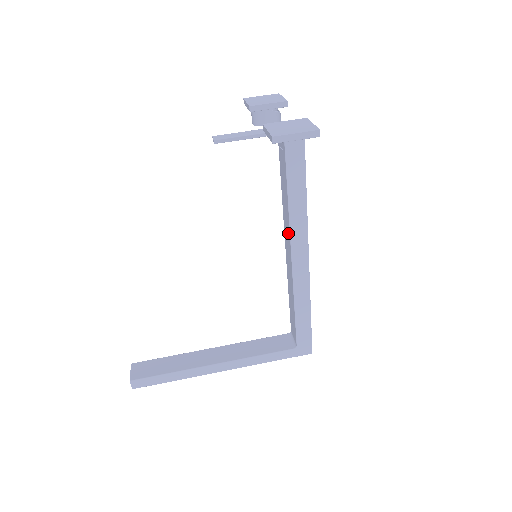
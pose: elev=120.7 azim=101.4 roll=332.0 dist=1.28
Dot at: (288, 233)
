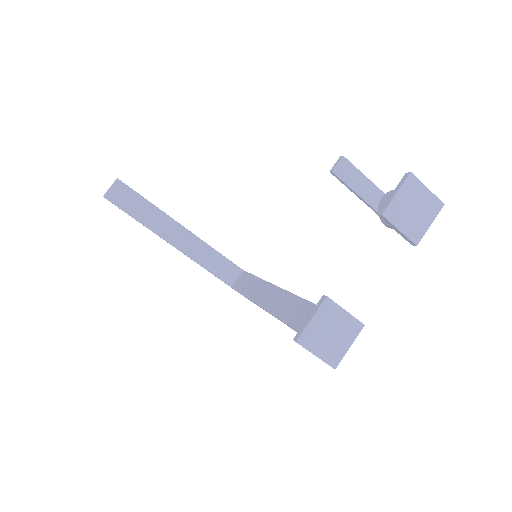
Dot at: (272, 306)
